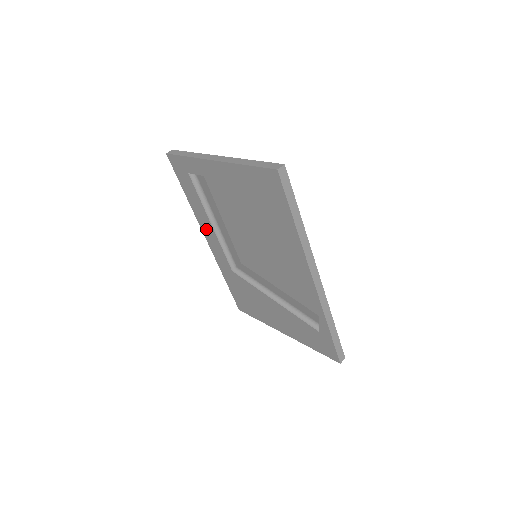
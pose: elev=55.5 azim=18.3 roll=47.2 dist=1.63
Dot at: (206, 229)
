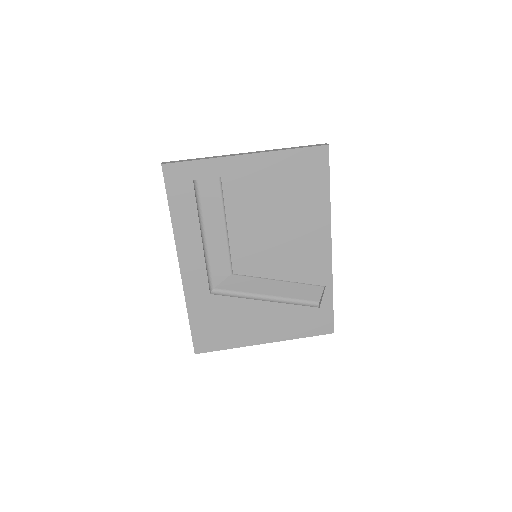
Dot at: (187, 250)
